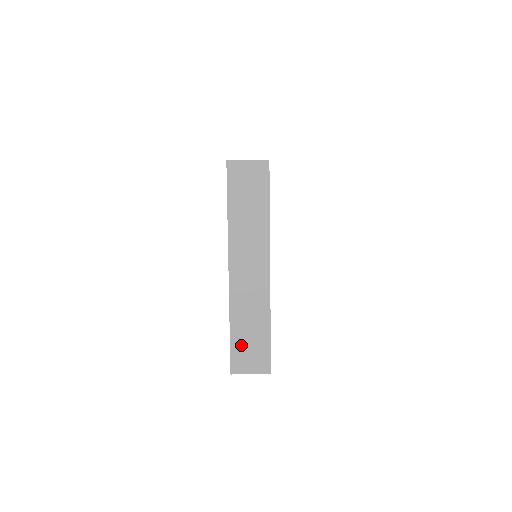
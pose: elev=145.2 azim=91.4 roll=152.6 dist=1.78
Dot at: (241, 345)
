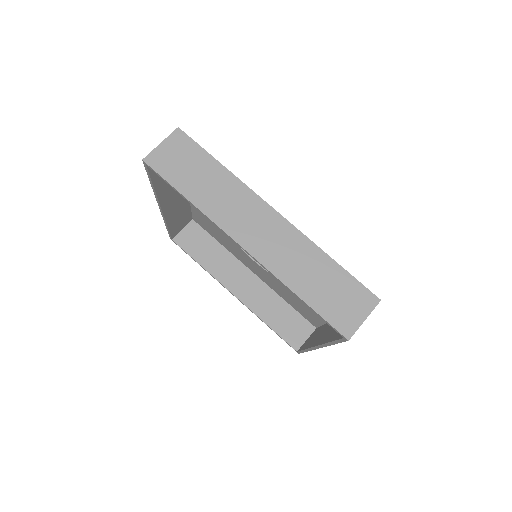
Dot at: occluded
